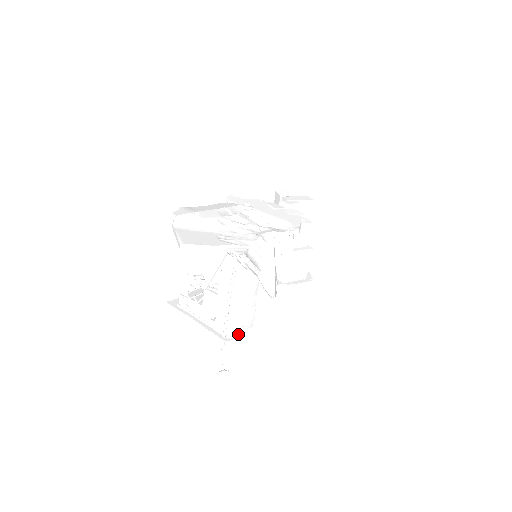
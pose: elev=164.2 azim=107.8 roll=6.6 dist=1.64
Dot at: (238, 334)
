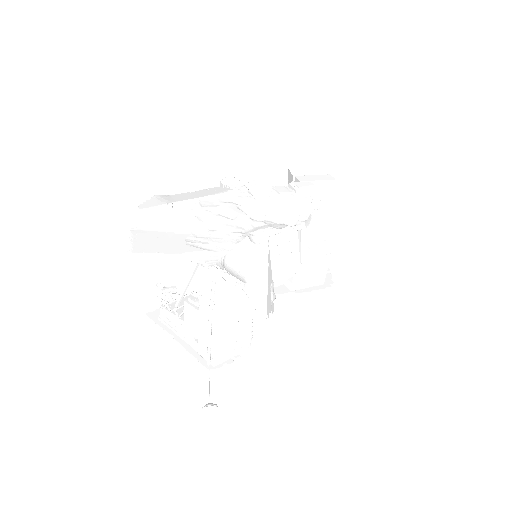
Dot at: (229, 358)
